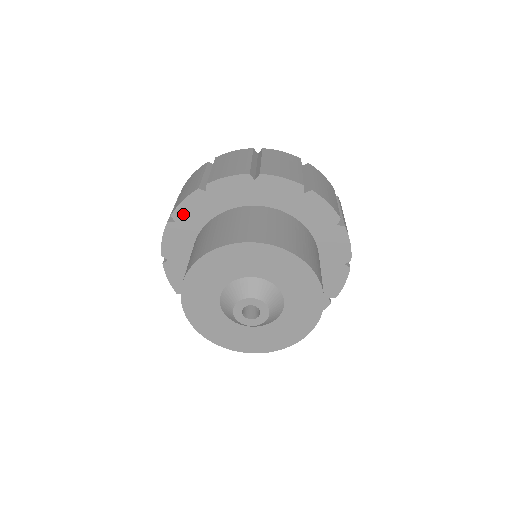
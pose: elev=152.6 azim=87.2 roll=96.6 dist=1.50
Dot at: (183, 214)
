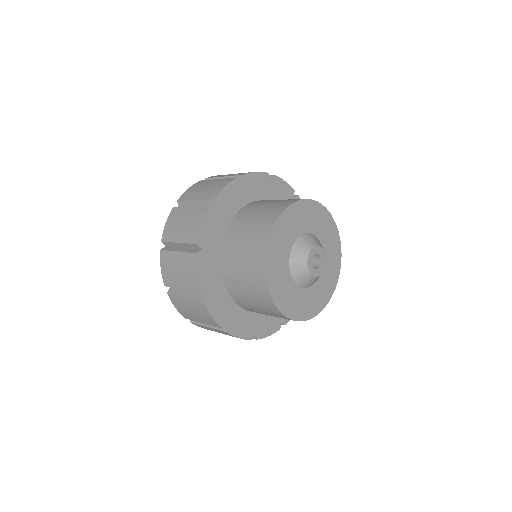
Dot at: (223, 200)
